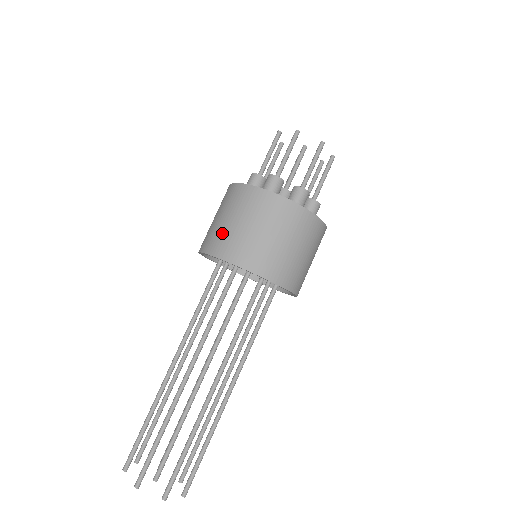
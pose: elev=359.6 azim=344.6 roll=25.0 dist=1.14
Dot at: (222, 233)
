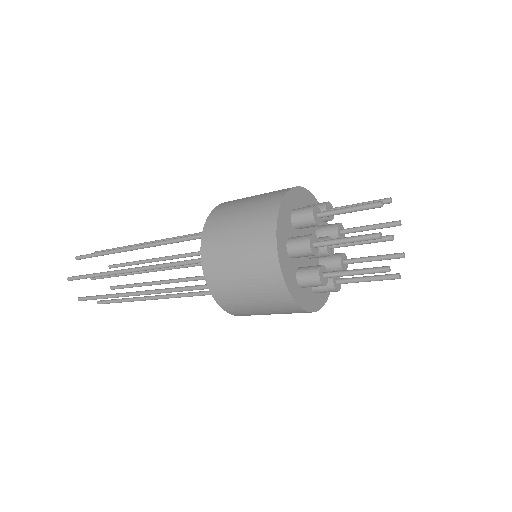
Dot at: (223, 234)
